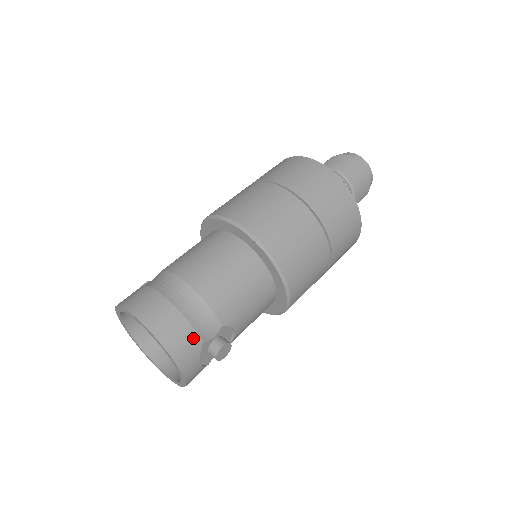
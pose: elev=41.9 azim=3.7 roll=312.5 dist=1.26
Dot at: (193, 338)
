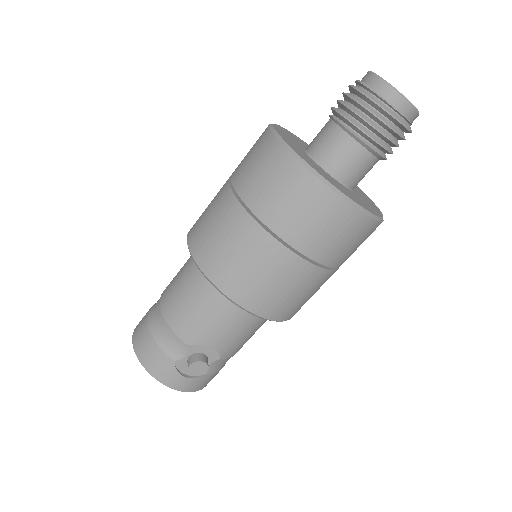
Dot at: (163, 357)
